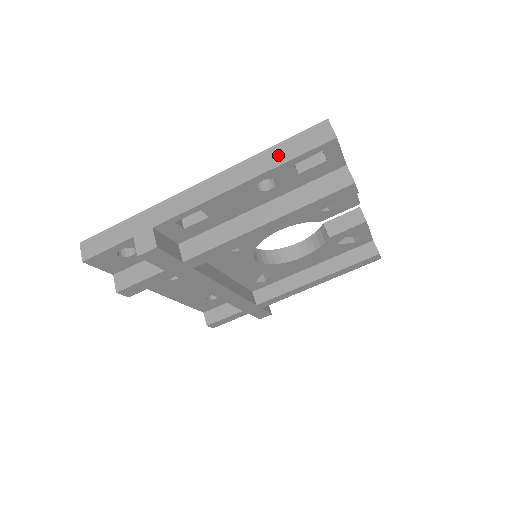
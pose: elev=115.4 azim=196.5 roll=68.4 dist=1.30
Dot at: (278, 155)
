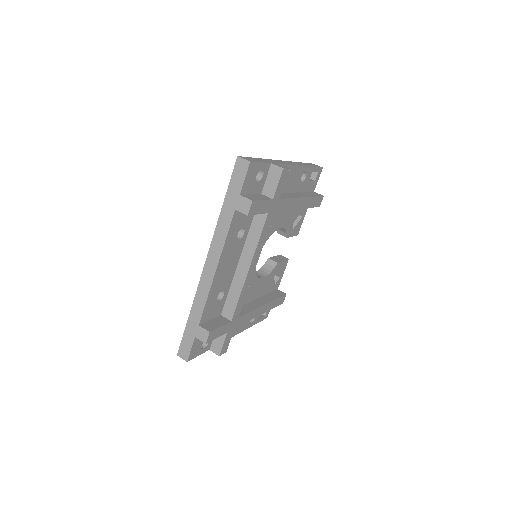
Dot at: (307, 164)
